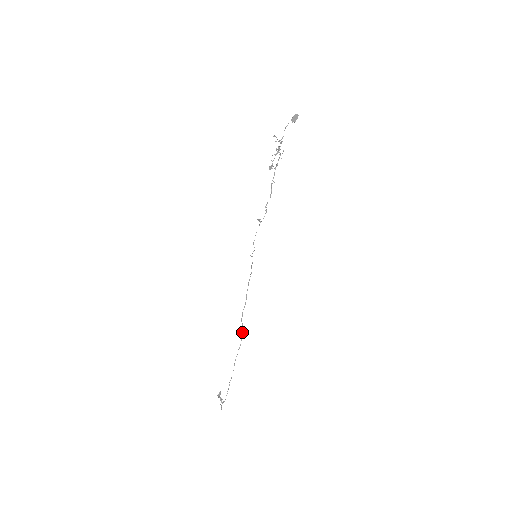
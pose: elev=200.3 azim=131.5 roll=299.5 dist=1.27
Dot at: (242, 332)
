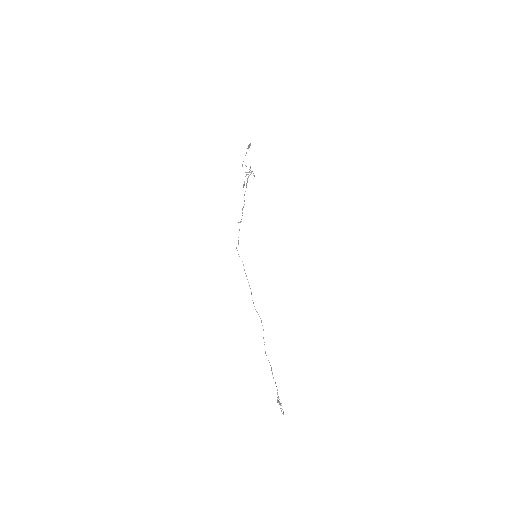
Dot at: occluded
